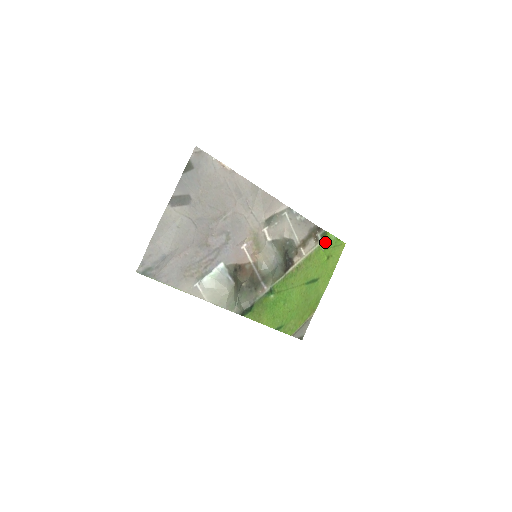
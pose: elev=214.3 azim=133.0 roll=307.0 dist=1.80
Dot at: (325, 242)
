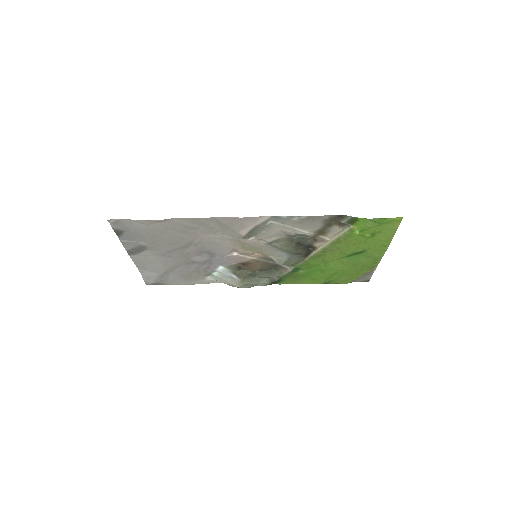
Dot at: (358, 226)
